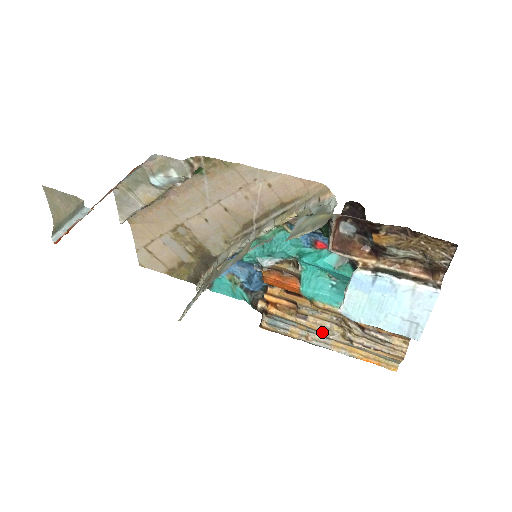
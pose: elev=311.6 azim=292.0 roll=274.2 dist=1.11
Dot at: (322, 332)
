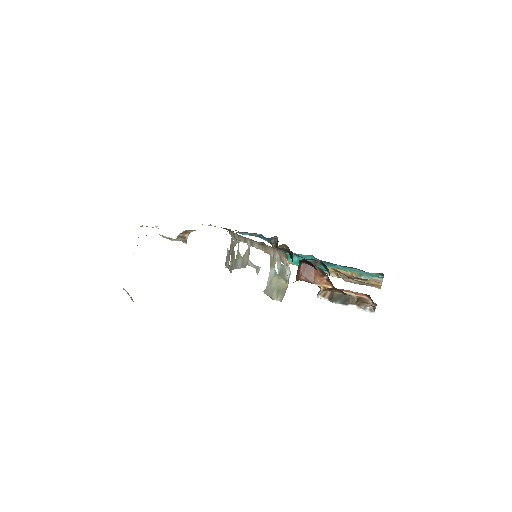
Dot at: occluded
